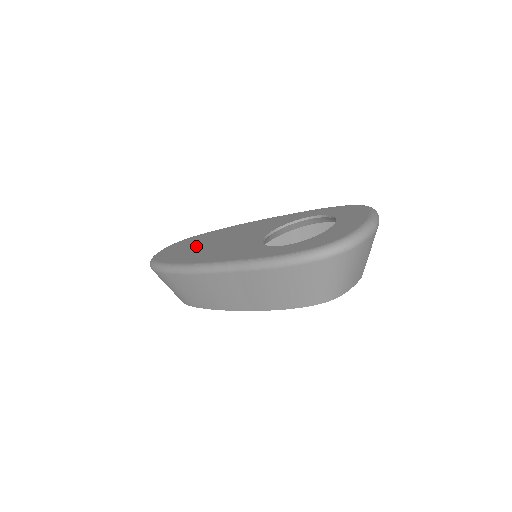
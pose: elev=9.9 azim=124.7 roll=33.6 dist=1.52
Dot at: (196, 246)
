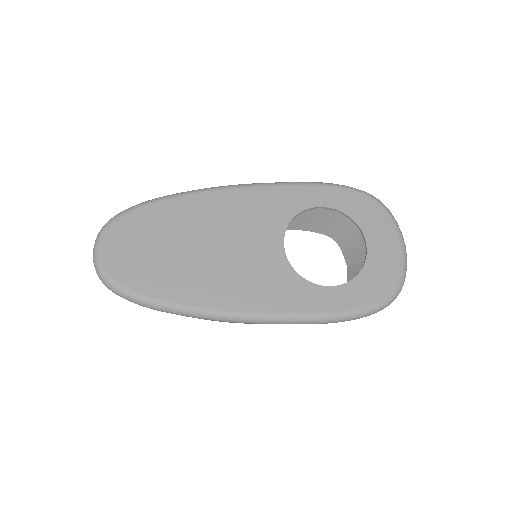
Dot at: (174, 253)
